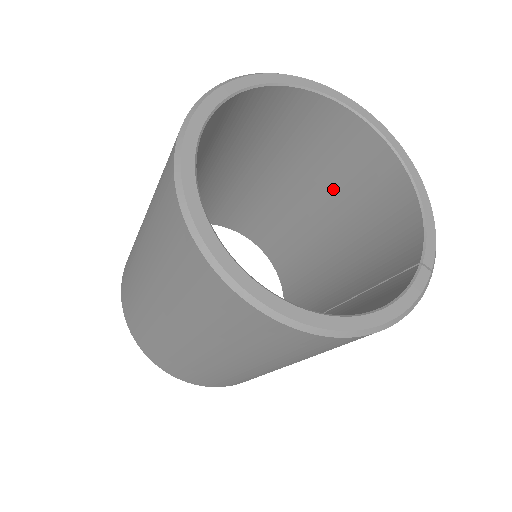
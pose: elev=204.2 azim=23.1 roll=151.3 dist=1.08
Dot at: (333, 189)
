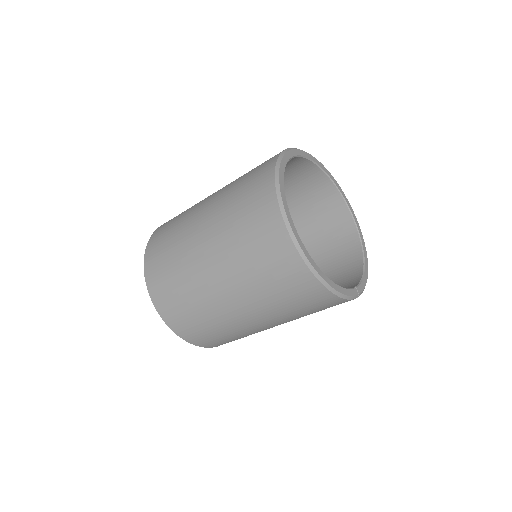
Dot at: (313, 254)
